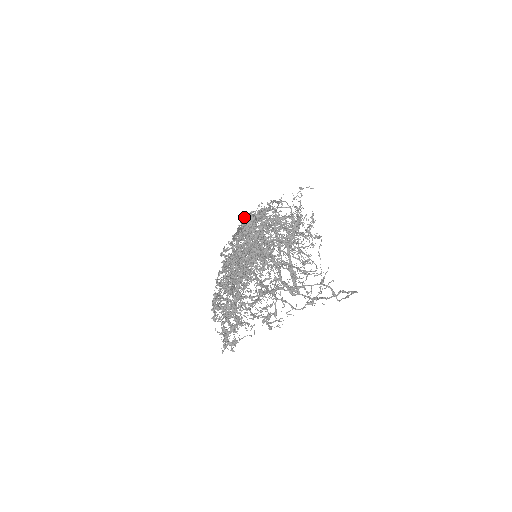
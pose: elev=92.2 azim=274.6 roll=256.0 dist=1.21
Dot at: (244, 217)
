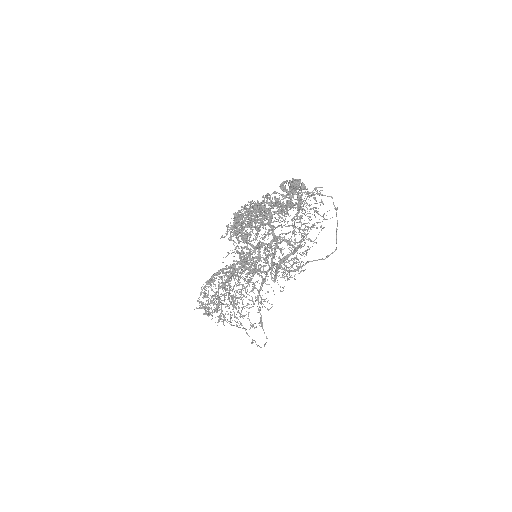
Dot at: (295, 180)
